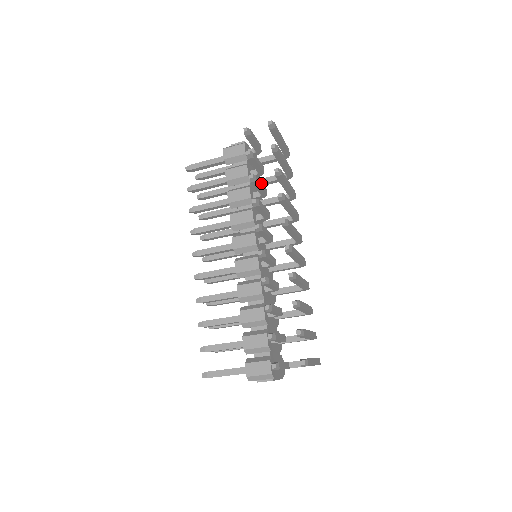
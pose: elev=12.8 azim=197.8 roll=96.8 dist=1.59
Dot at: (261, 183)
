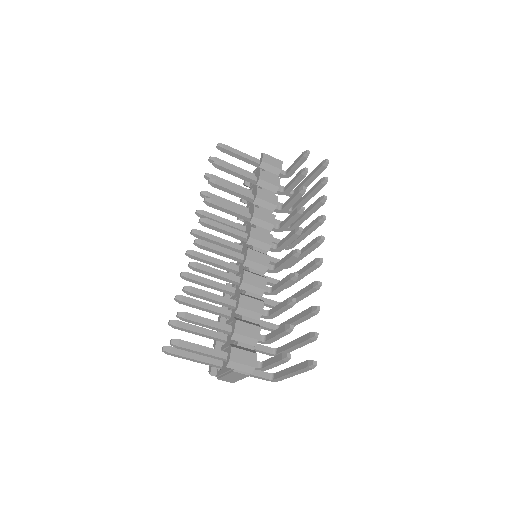
Dot at: occluded
